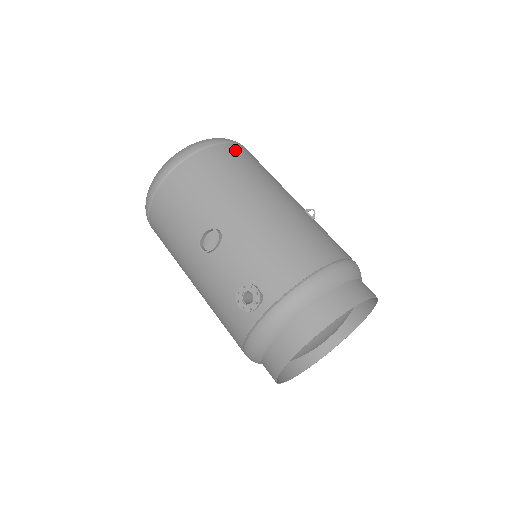
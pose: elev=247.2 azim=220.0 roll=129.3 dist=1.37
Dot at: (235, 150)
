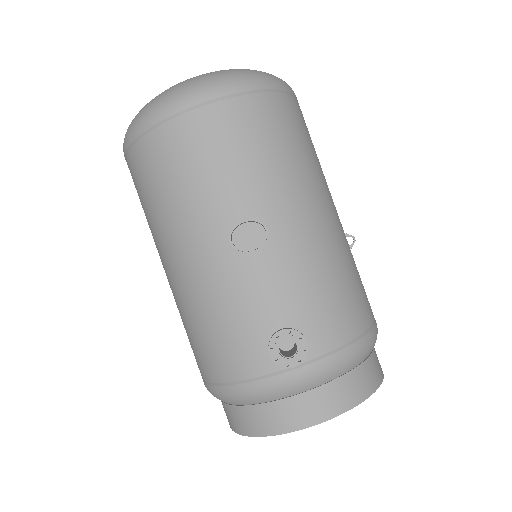
Dot at: (301, 112)
